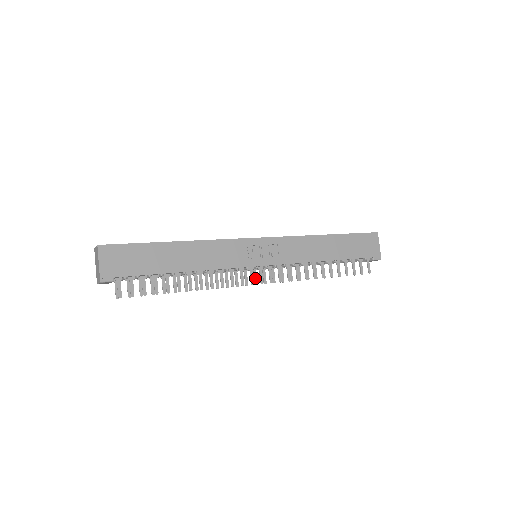
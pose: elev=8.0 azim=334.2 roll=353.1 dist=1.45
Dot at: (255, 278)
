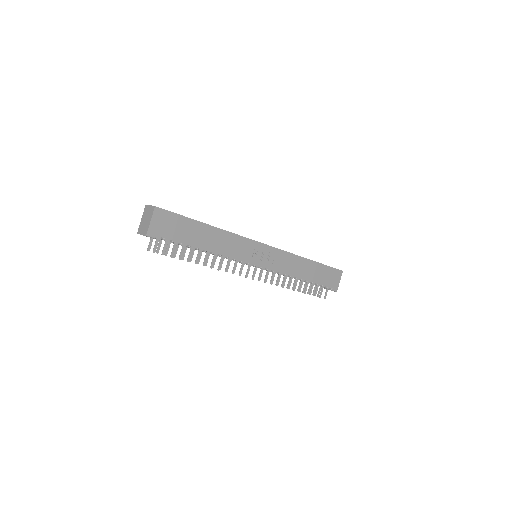
Dot at: occluded
